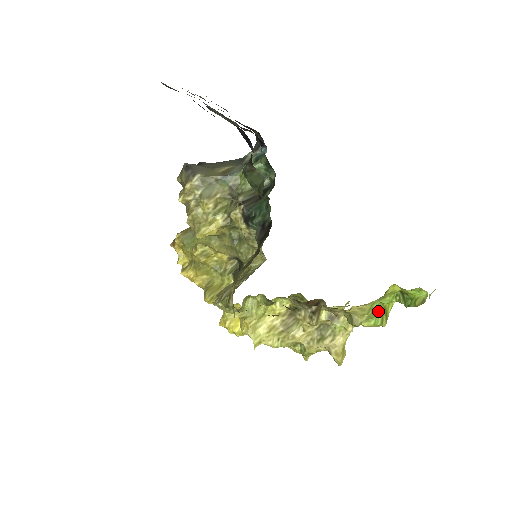
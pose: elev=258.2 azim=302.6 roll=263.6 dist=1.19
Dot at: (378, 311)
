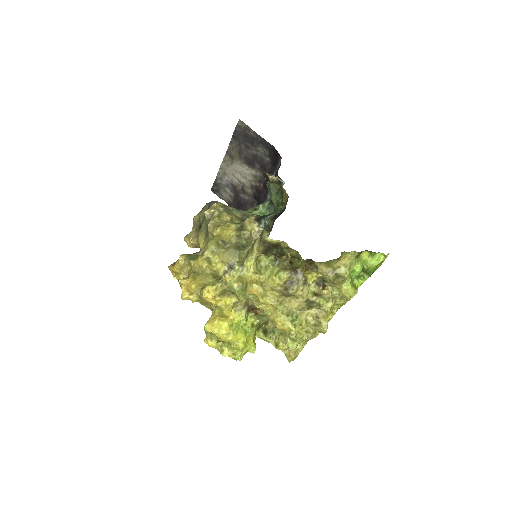
Dot at: (351, 282)
